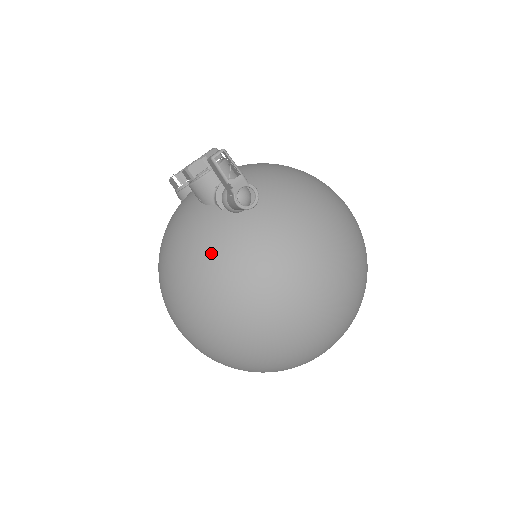
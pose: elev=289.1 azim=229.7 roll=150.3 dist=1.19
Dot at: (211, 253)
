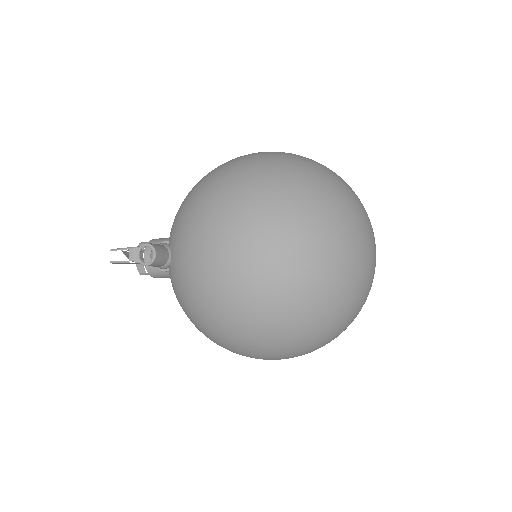
Dot at: (184, 303)
